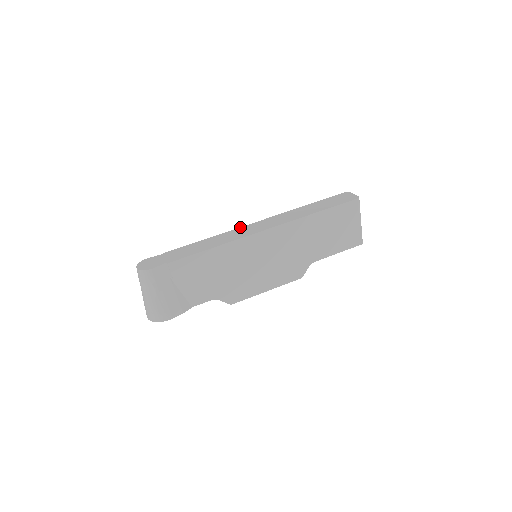
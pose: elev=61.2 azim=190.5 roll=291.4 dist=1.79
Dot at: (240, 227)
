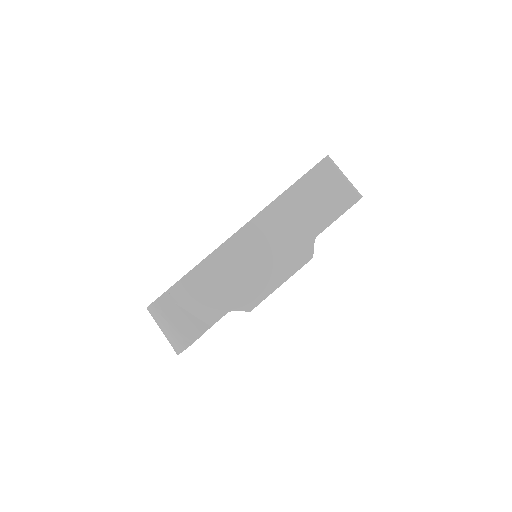
Dot at: occluded
